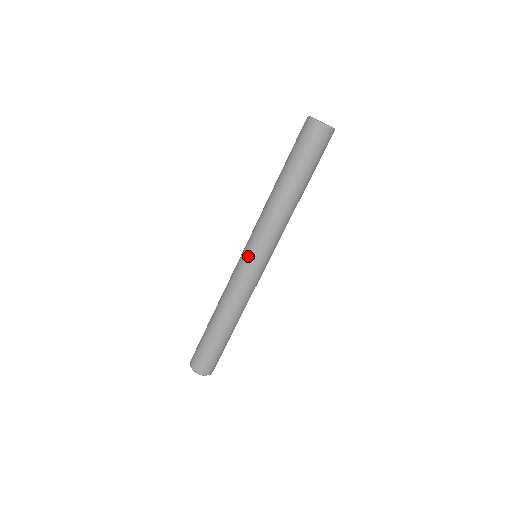
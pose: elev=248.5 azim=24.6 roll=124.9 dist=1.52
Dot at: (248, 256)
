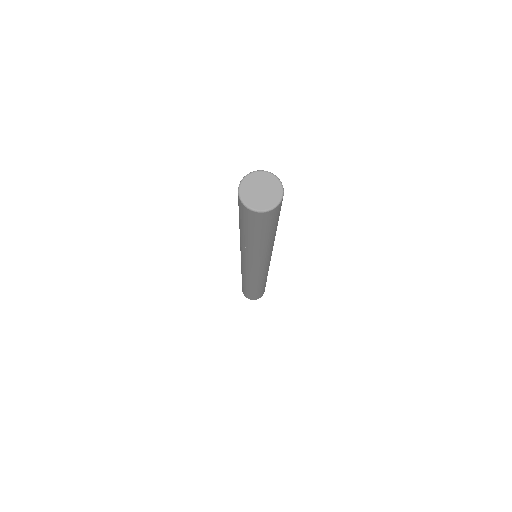
Dot at: (243, 264)
